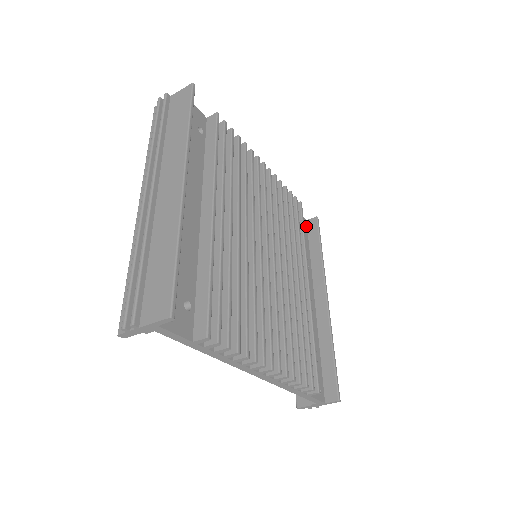
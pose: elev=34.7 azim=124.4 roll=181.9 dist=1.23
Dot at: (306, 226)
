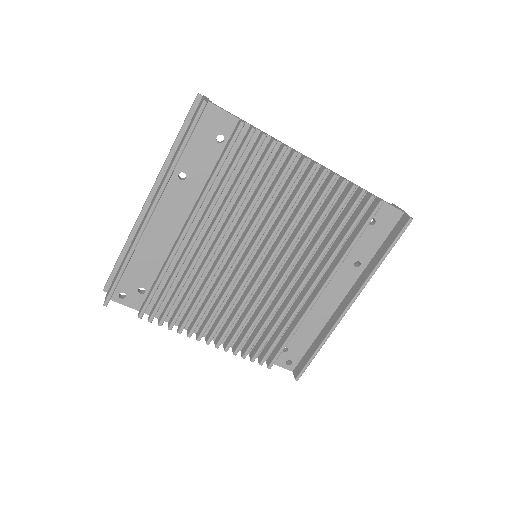
Dot at: (397, 220)
